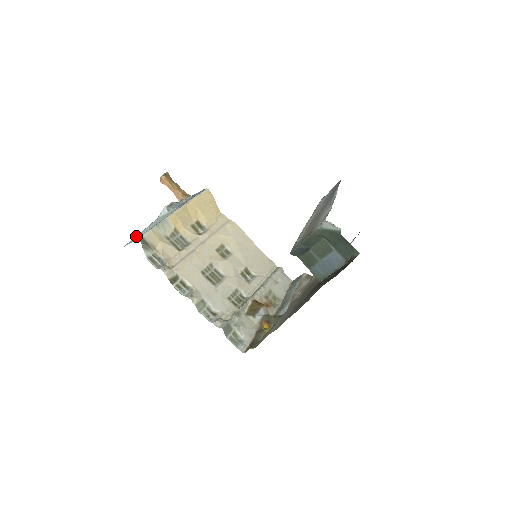
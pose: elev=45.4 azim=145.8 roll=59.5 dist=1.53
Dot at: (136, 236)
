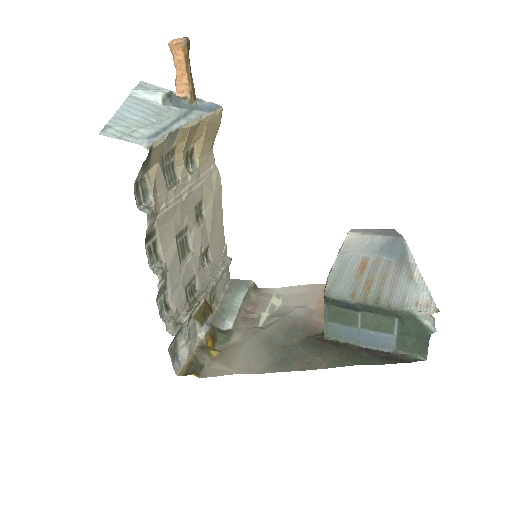
Dot at: (114, 119)
